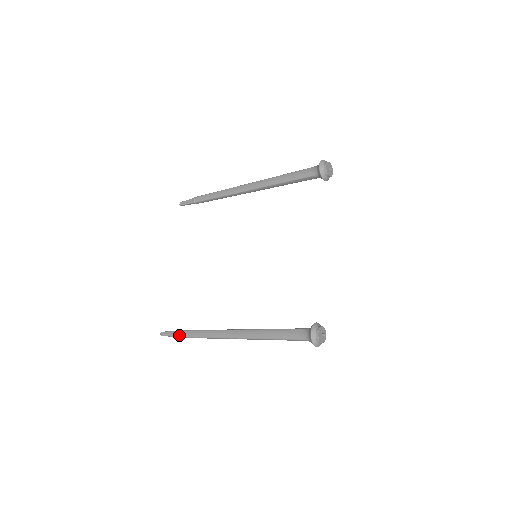
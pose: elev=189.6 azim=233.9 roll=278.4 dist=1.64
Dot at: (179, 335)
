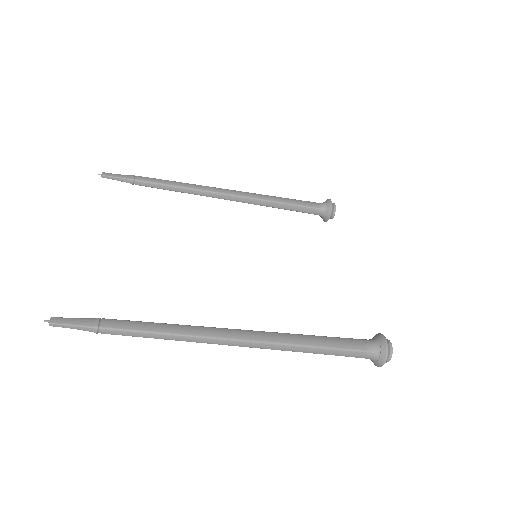
Dot at: (108, 325)
